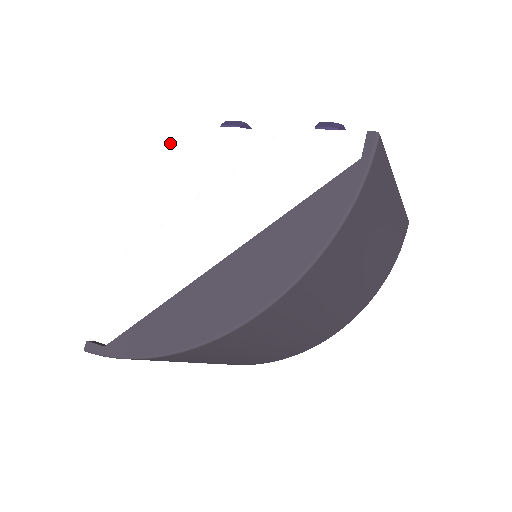
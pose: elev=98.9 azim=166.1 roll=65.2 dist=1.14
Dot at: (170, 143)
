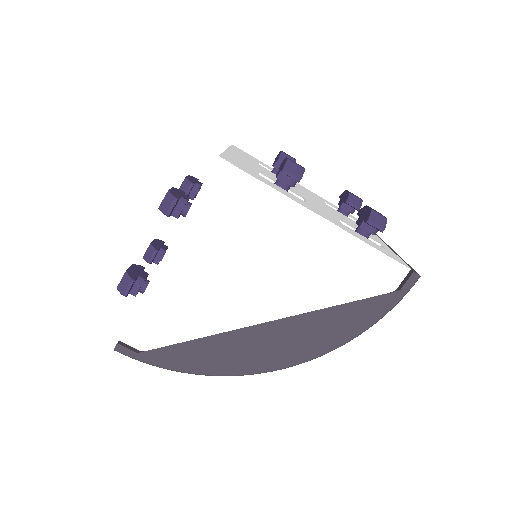
Dot at: (237, 188)
